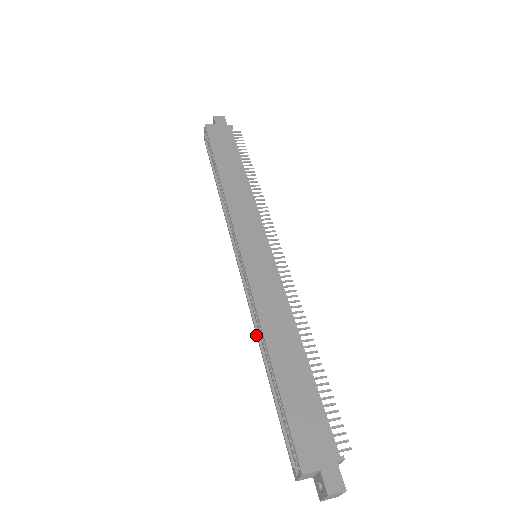
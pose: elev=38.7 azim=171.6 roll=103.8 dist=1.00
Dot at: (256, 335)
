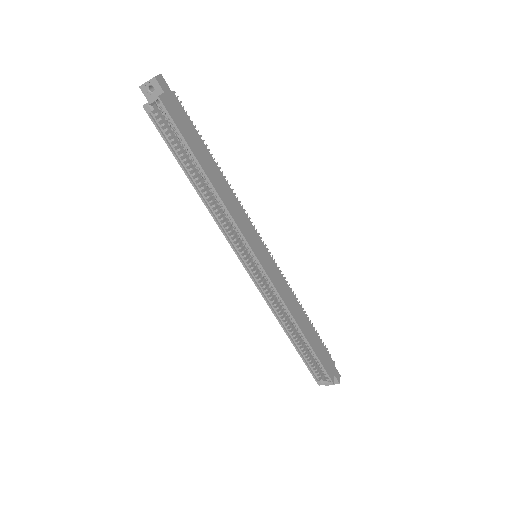
Dot at: (276, 318)
